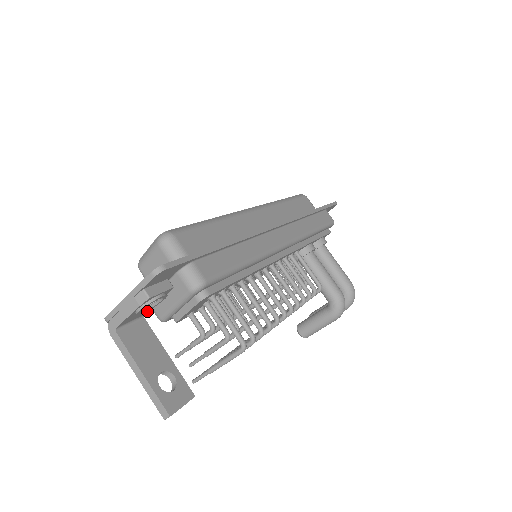
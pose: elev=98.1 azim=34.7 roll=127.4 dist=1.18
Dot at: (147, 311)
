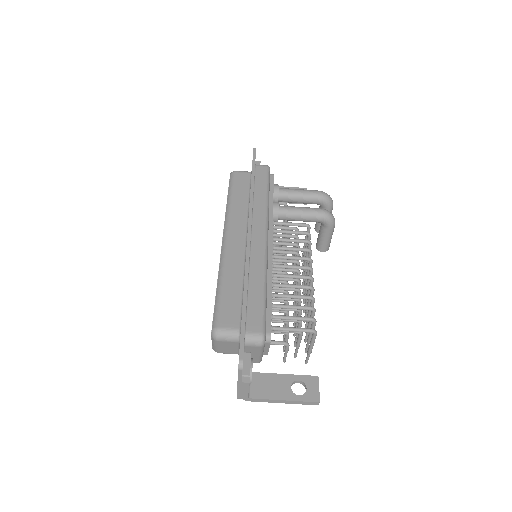
Dot at: occluded
